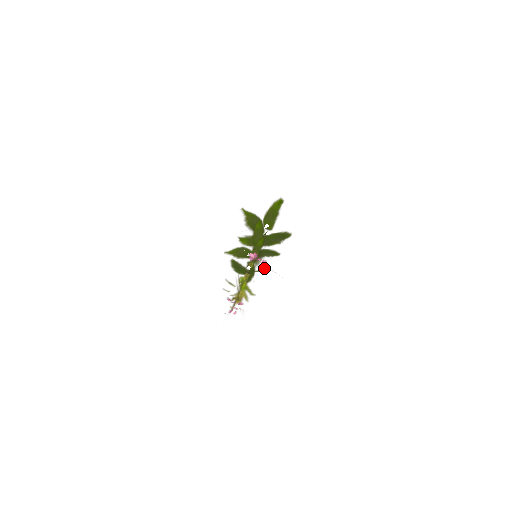
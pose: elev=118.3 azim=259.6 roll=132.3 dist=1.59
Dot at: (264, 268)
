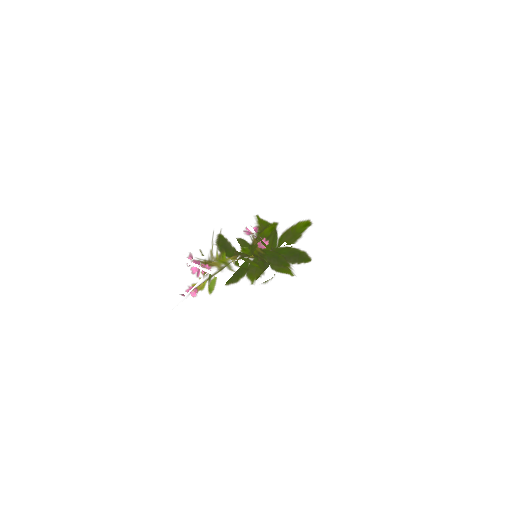
Dot at: (262, 264)
